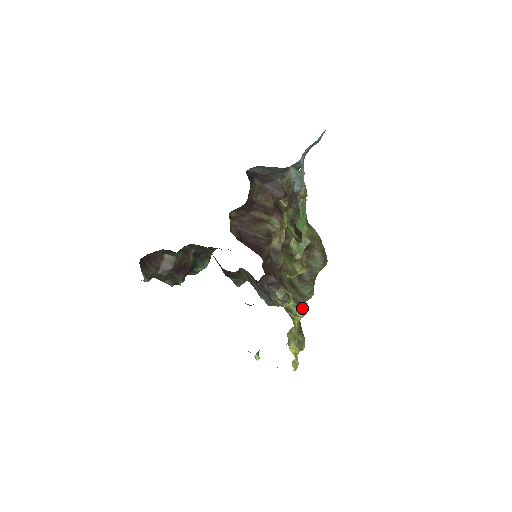
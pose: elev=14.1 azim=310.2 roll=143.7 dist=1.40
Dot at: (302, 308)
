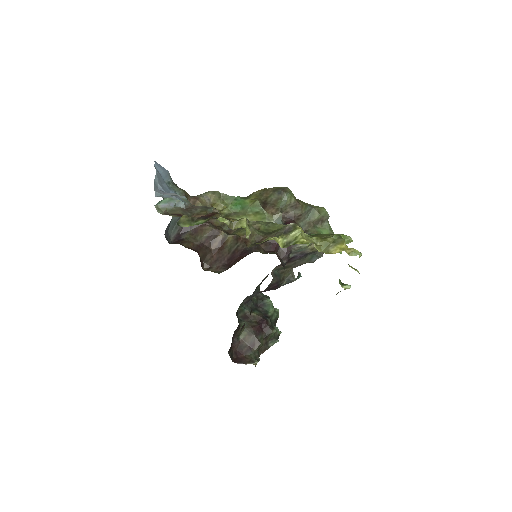
Dot at: (292, 230)
